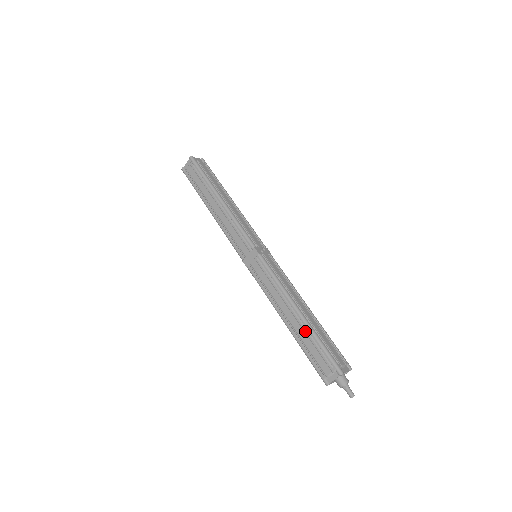
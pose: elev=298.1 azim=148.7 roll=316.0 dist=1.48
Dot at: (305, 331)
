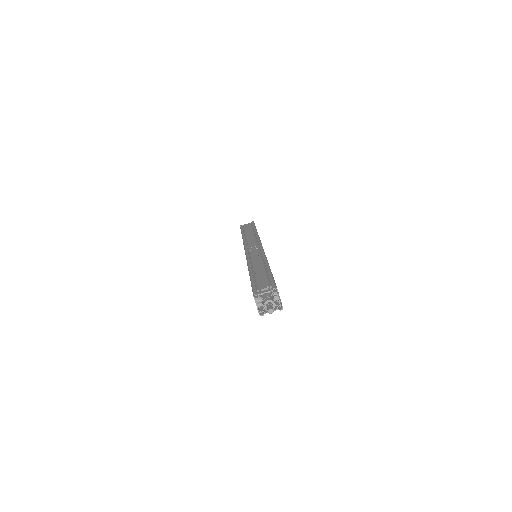
Dot at: (264, 272)
